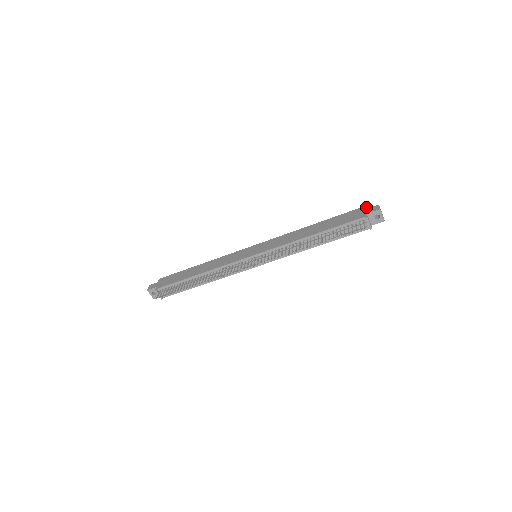
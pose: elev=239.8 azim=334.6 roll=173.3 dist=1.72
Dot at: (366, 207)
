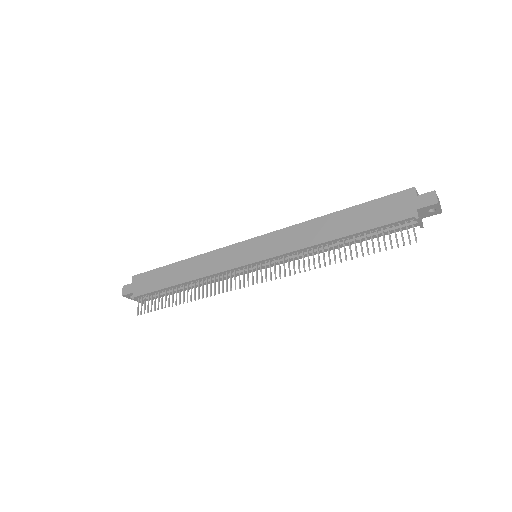
Dot at: (414, 192)
